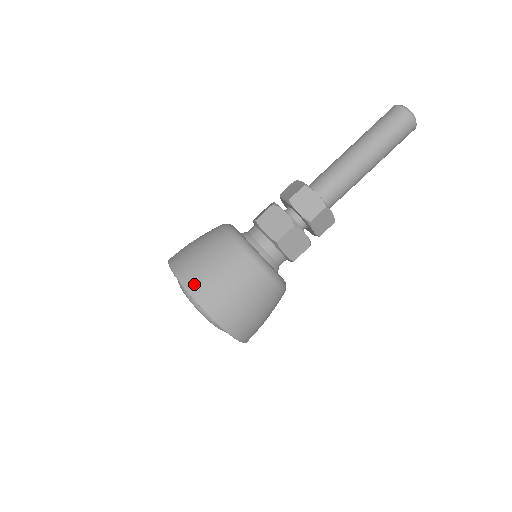
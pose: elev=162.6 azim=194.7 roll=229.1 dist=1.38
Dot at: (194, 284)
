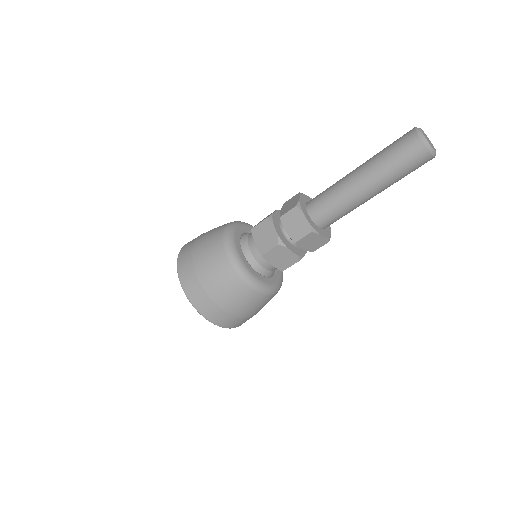
Dot at: occluded
